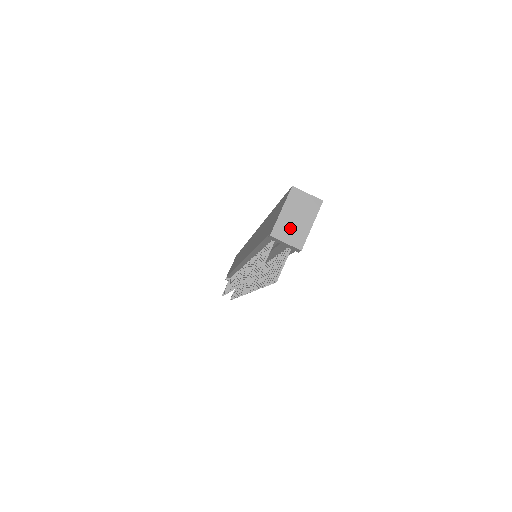
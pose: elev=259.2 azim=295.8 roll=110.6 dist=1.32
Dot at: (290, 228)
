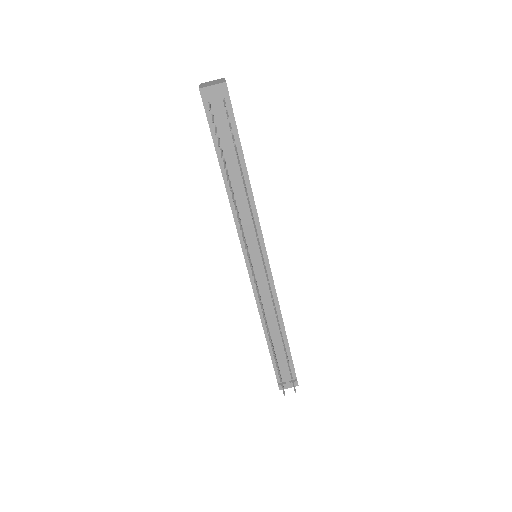
Dot at: (211, 84)
